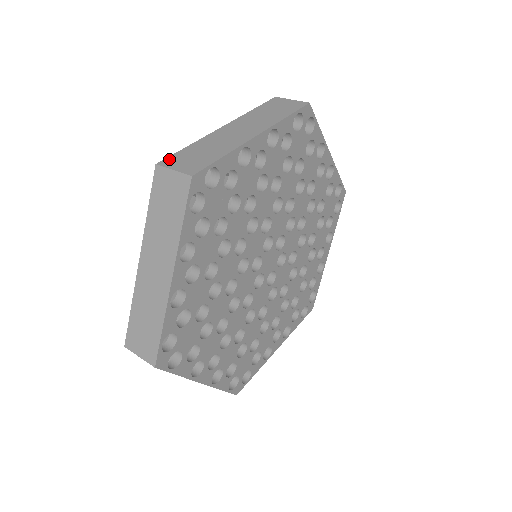
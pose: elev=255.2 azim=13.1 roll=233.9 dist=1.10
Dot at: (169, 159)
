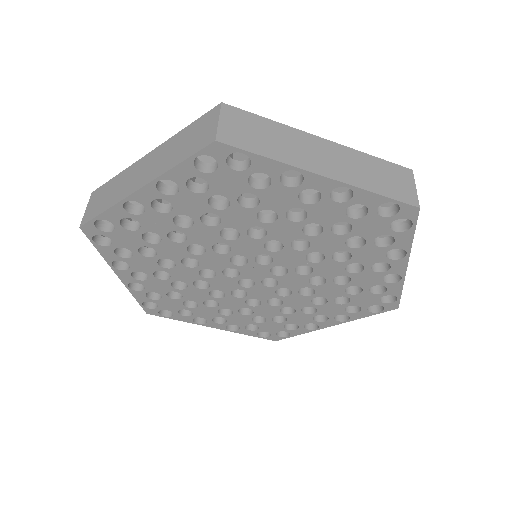
Dot at: (236, 110)
